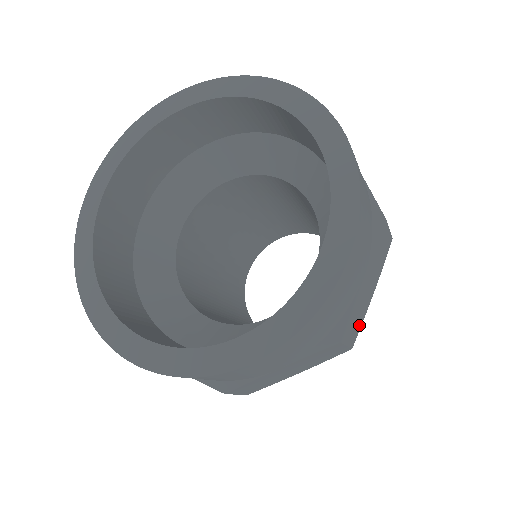
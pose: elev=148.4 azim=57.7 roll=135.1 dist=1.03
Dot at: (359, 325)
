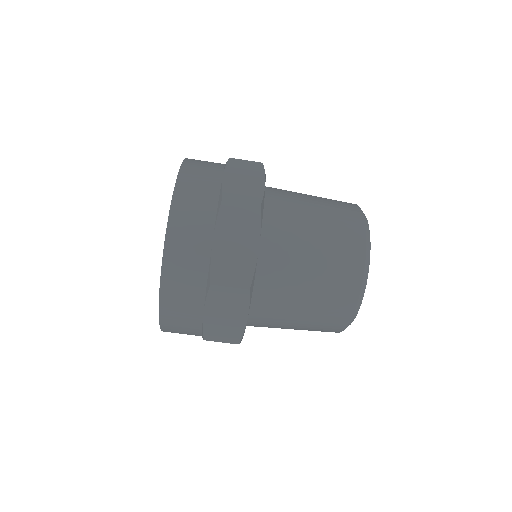
Dot at: (237, 334)
